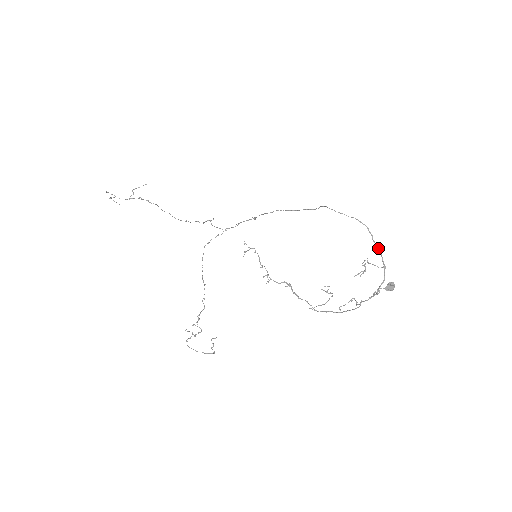
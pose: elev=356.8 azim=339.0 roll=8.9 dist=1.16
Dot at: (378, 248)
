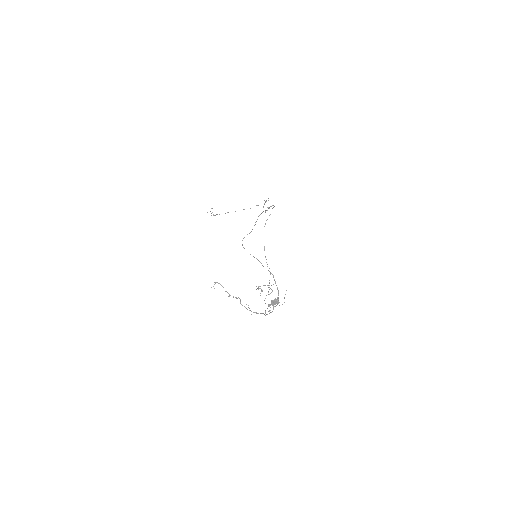
Dot at: (268, 270)
